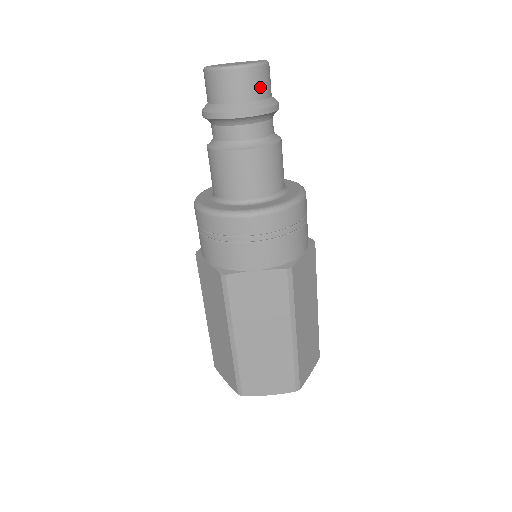
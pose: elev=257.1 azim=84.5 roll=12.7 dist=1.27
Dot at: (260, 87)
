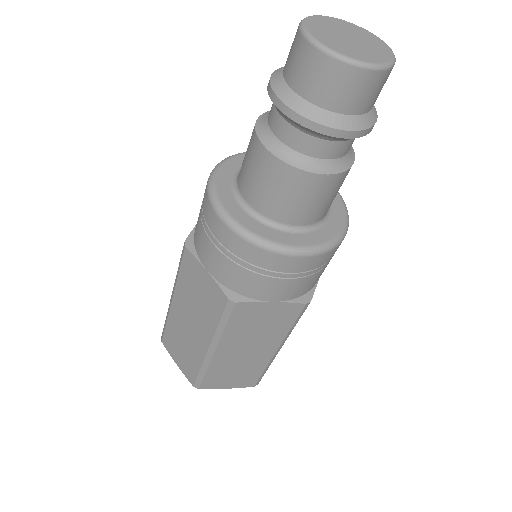
Dot at: (334, 93)
